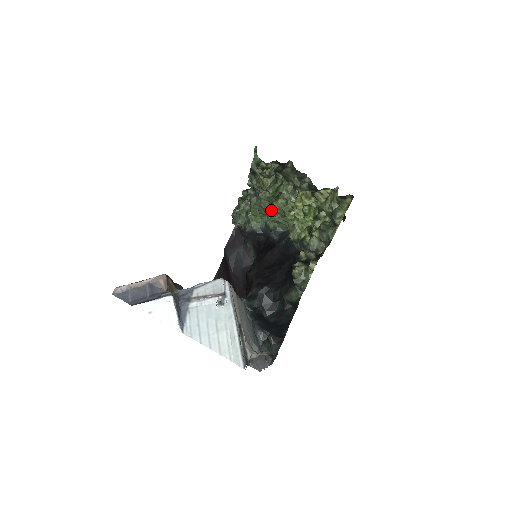
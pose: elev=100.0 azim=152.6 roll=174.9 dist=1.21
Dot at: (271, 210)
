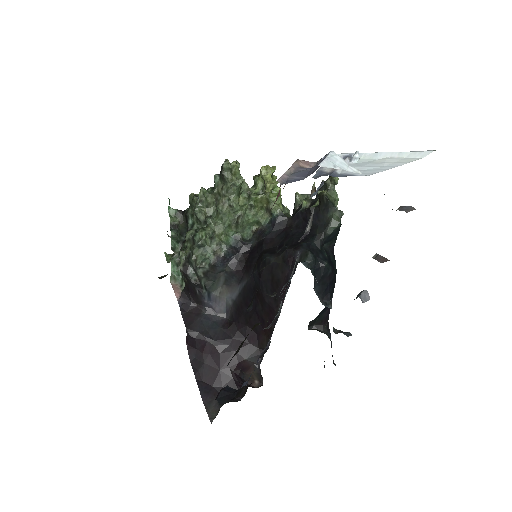
Dot at: (240, 207)
